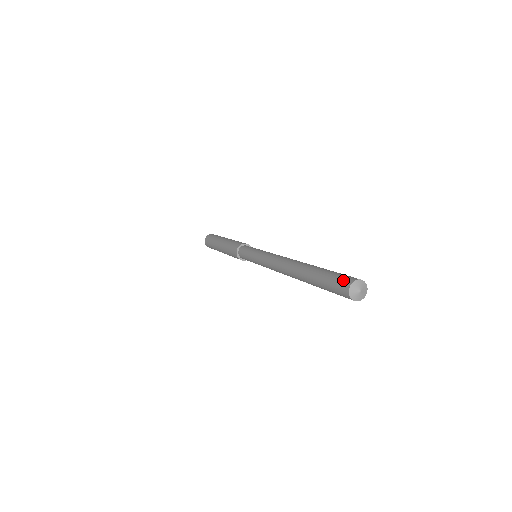
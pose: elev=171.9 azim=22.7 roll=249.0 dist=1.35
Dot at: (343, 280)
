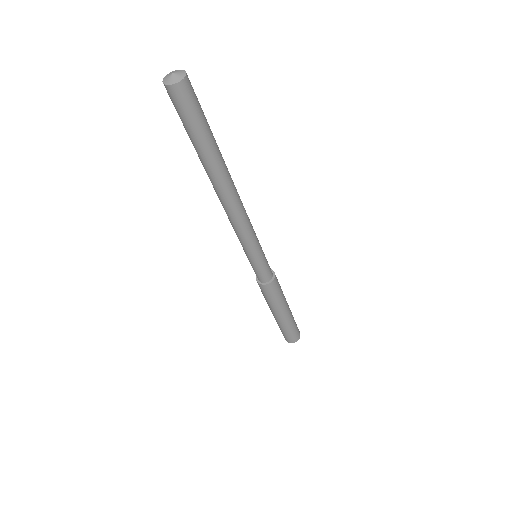
Dot at: occluded
